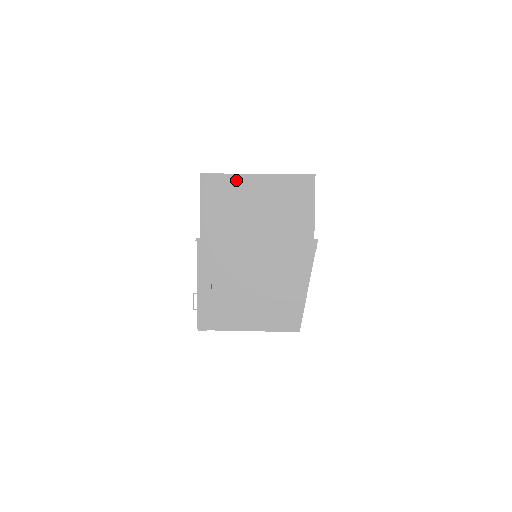
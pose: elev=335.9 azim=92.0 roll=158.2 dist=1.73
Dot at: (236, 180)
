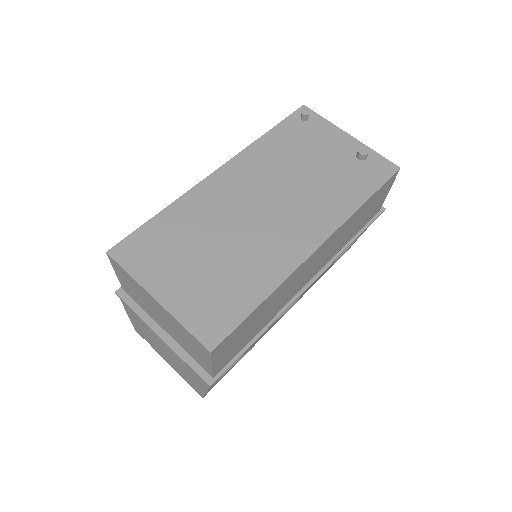
Dot at: (138, 285)
